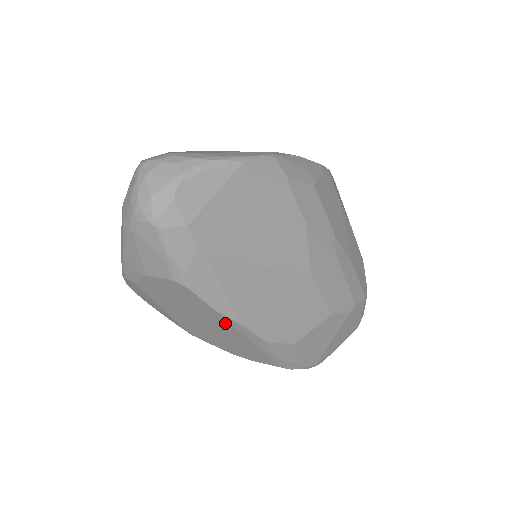
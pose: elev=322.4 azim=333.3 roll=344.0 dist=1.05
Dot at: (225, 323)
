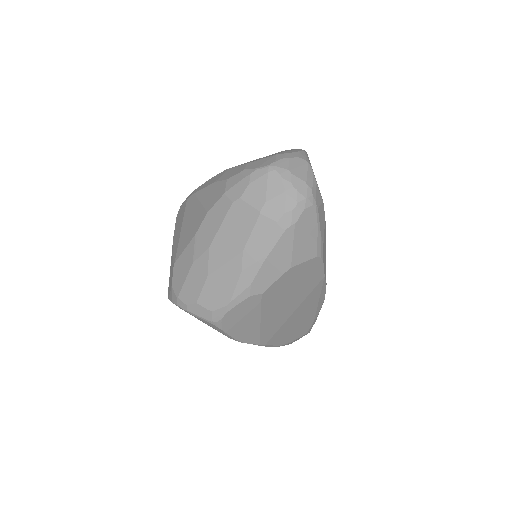
Dot at: (317, 292)
